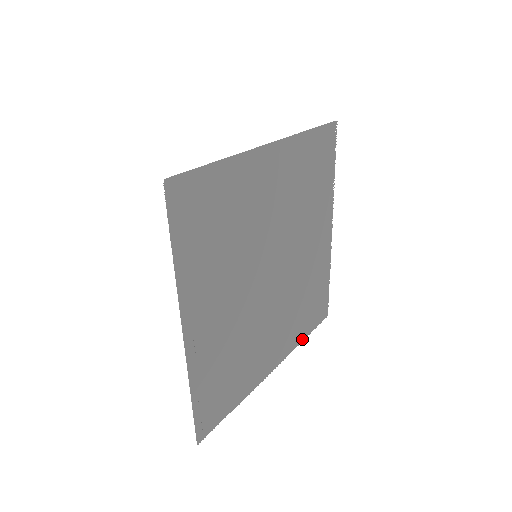
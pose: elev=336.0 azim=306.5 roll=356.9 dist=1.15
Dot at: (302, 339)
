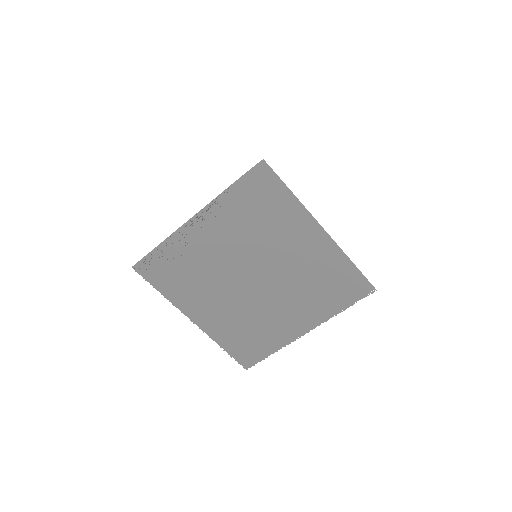
Dot at: (221, 344)
